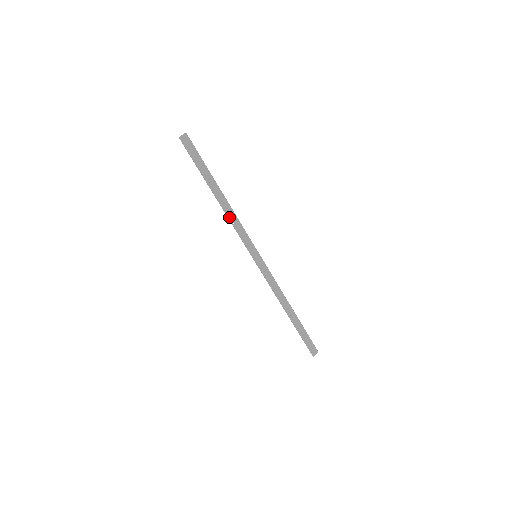
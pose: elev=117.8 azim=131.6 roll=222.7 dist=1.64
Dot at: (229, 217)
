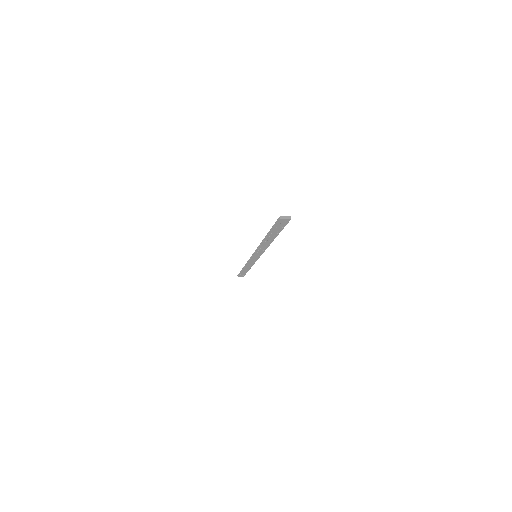
Dot at: occluded
